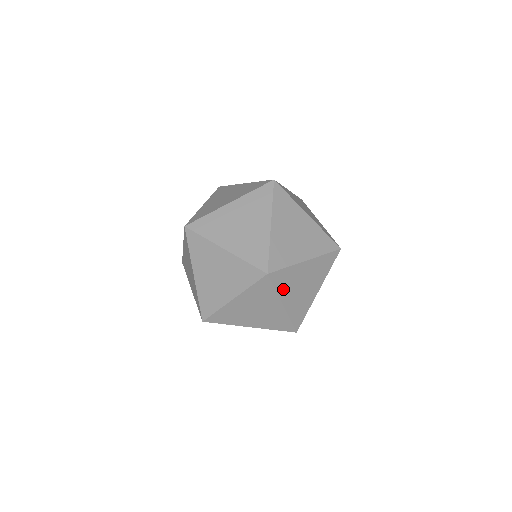
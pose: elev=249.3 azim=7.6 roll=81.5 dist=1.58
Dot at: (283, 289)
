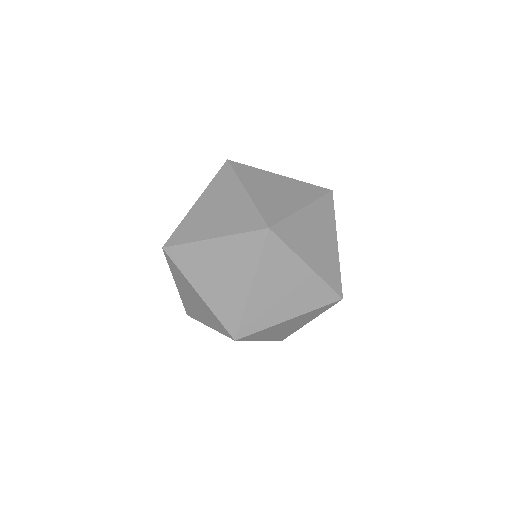
Dot at: (266, 267)
